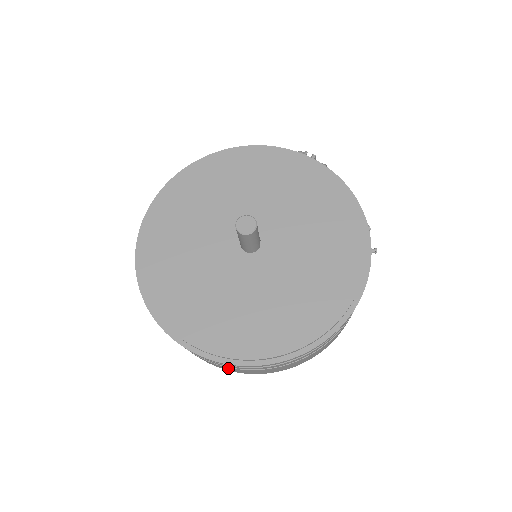
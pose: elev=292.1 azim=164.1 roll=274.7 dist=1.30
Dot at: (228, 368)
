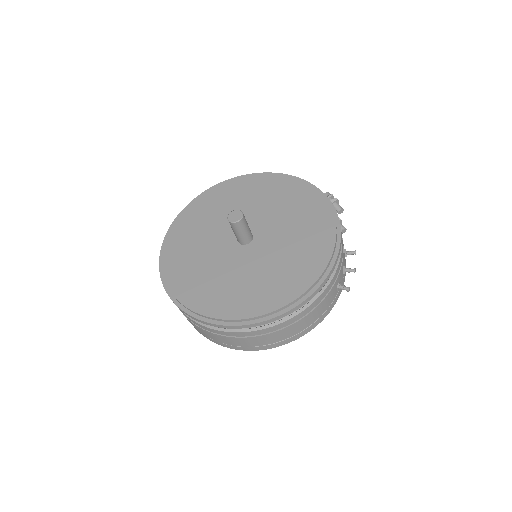
Dot at: (191, 322)
